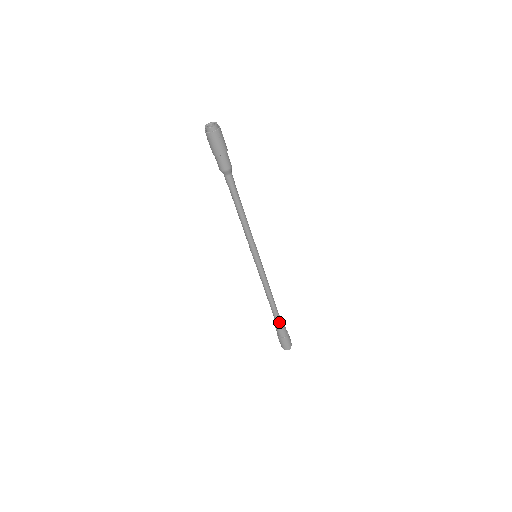
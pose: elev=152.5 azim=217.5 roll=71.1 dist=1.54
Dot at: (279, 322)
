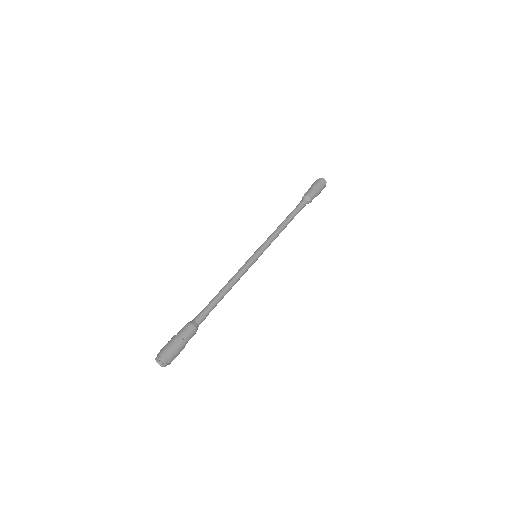
Dot at: occluded
